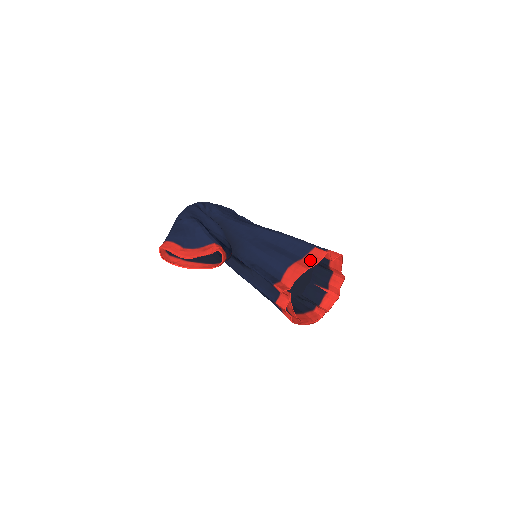
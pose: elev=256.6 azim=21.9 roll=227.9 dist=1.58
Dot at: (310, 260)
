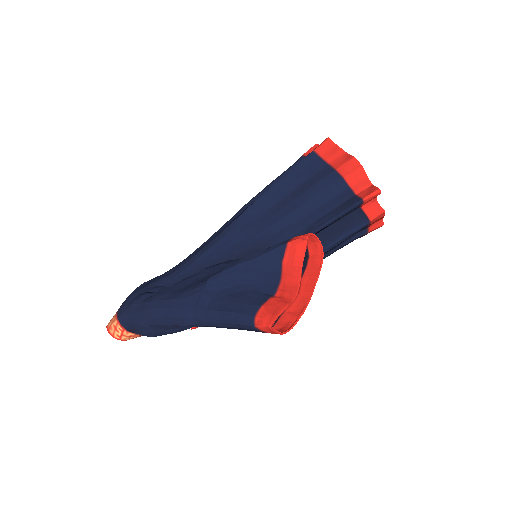
Dot at: (336, 156)
